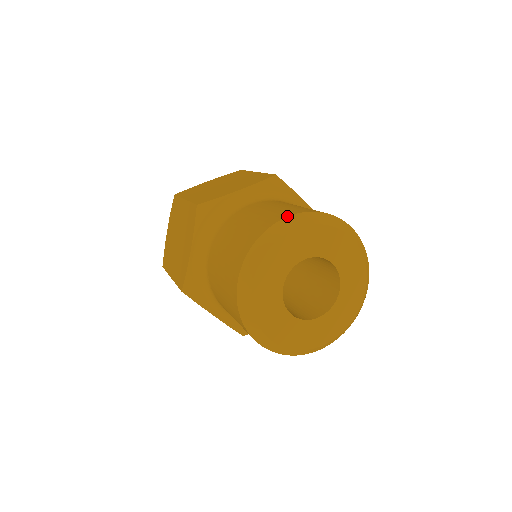
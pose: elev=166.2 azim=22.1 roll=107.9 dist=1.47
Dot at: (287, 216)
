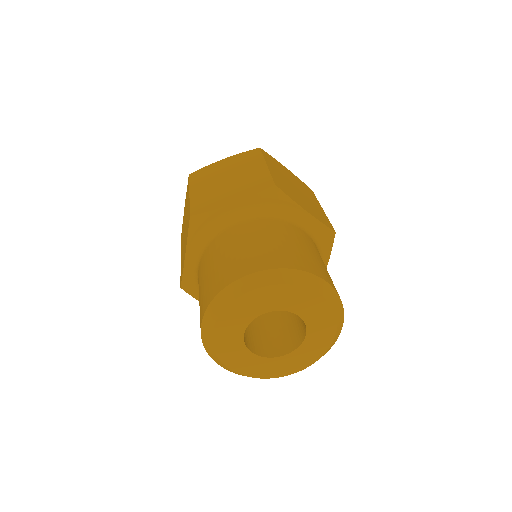
Dot at: (325, 279)
